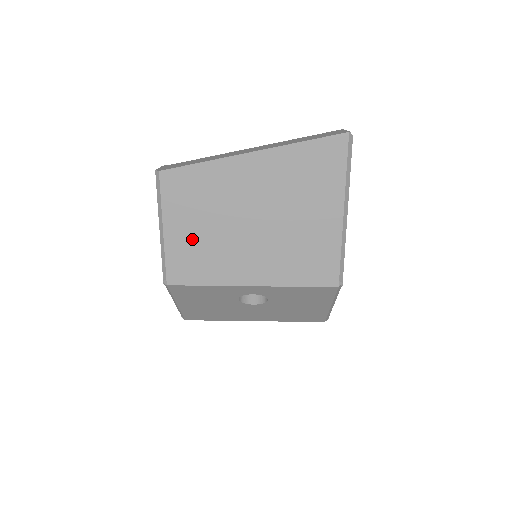
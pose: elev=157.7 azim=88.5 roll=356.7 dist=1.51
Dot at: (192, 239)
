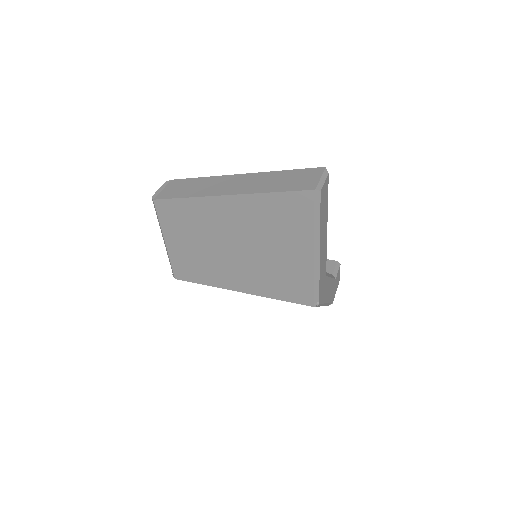
Dot at: (188, 252)
